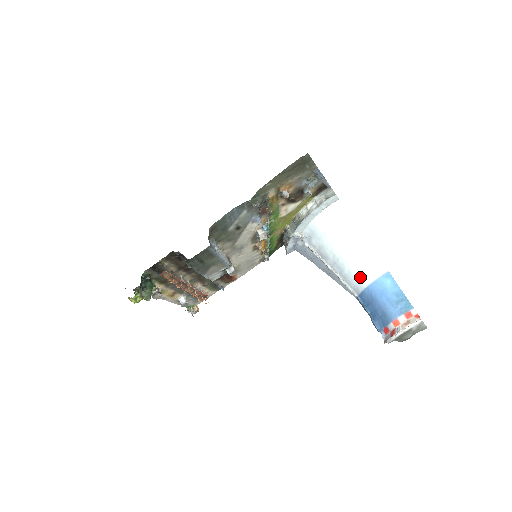
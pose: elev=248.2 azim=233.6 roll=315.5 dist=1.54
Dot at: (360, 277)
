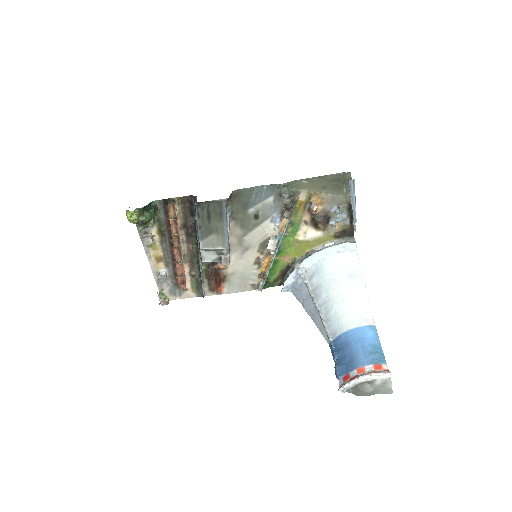
Dot at: (344, 320)
